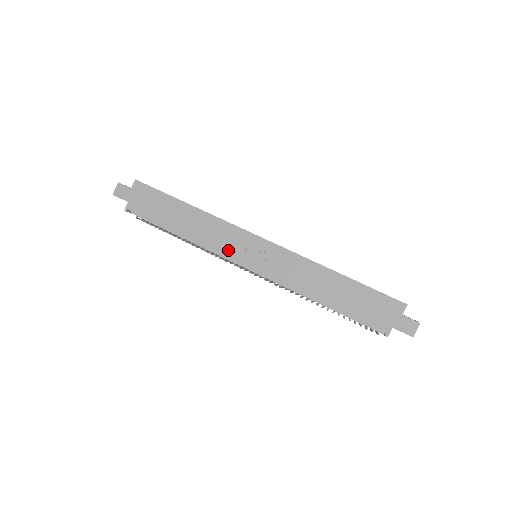
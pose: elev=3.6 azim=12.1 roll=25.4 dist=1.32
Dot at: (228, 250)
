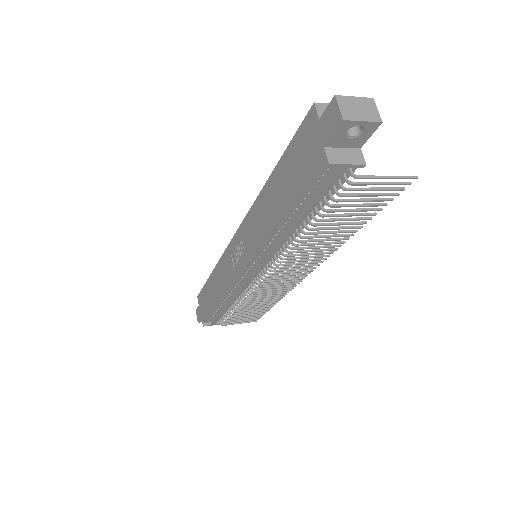
Dot at: (232, 276)
